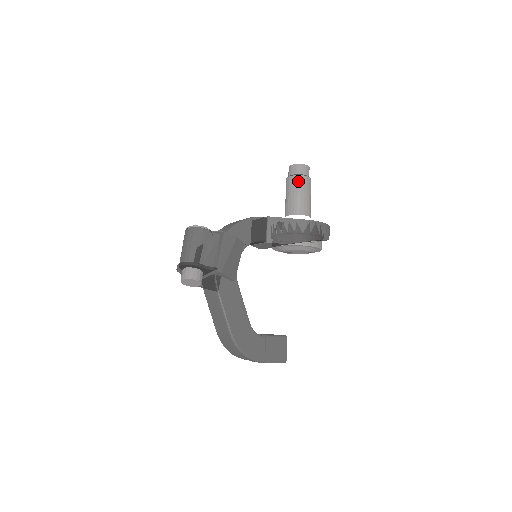
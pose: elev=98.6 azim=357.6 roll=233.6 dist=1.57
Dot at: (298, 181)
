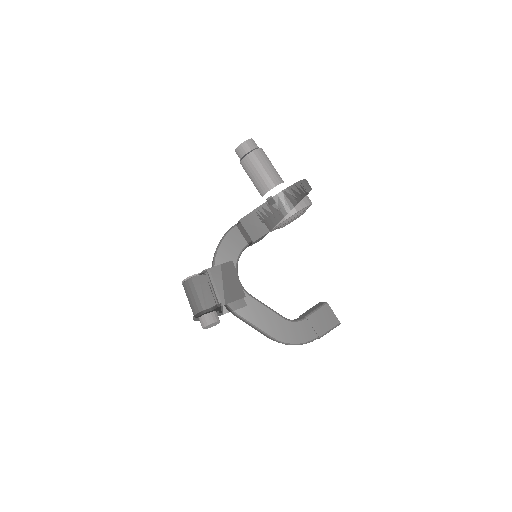
Dot at: (248, 162)
